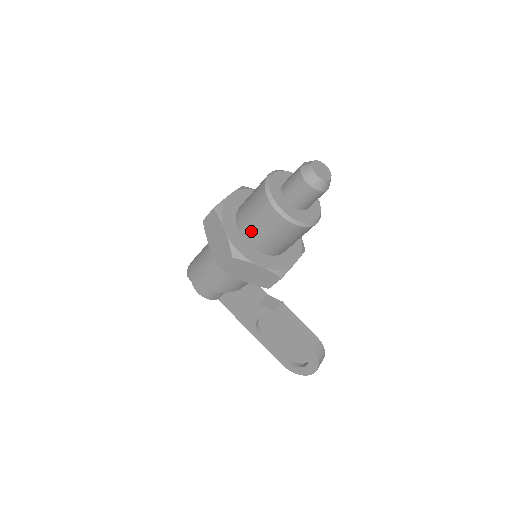
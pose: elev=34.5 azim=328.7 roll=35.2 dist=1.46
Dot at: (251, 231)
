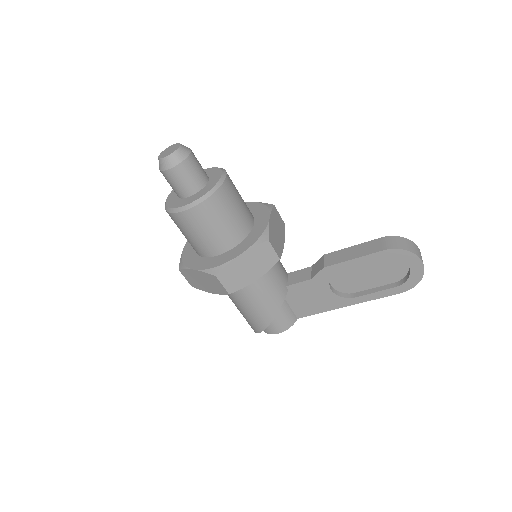
Dot at: (205, 246)
